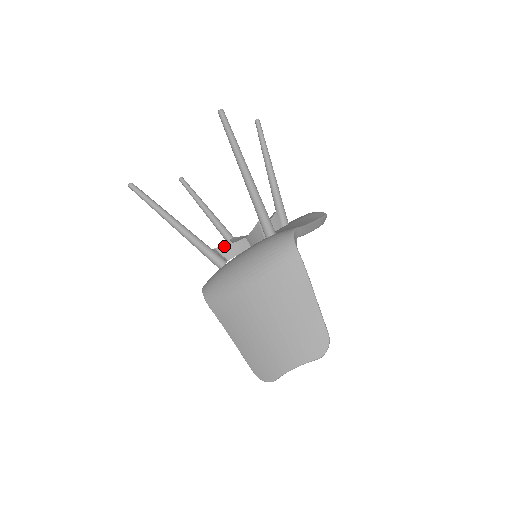
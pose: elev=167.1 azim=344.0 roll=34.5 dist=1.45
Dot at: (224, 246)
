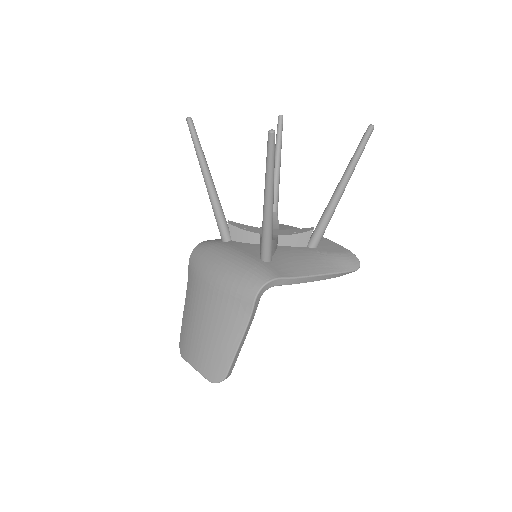
Dot at: (236, 227)
